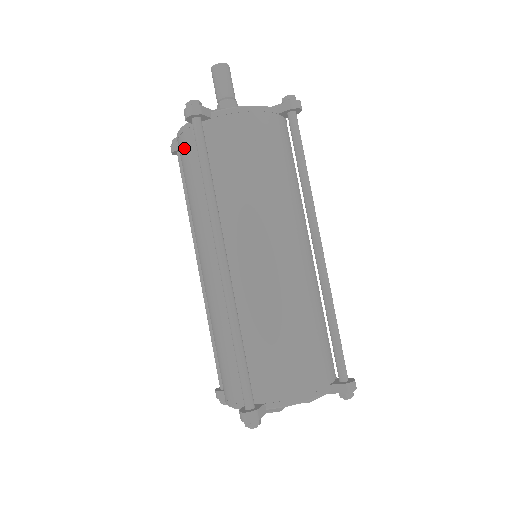
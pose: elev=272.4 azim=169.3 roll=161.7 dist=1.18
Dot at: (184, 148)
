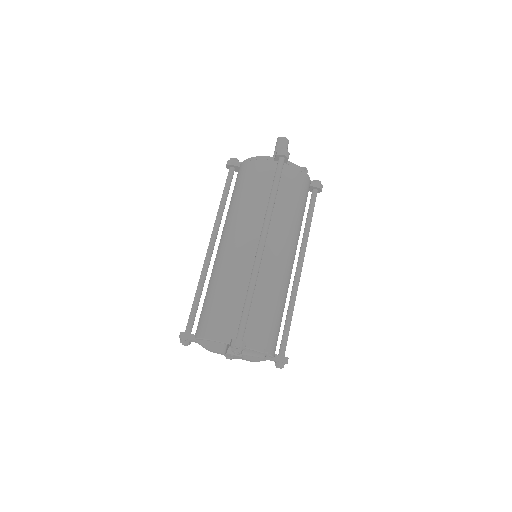
Dot at: occluded
